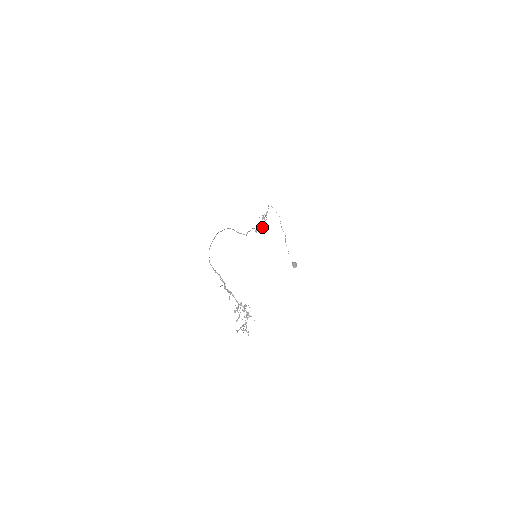
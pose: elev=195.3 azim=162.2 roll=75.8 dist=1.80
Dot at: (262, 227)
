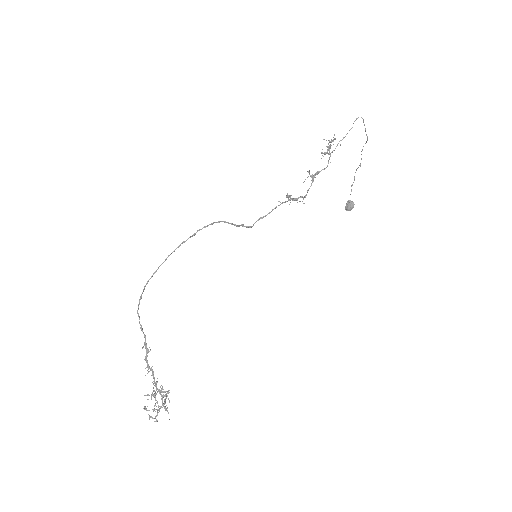
Dot at: (299, 201)
